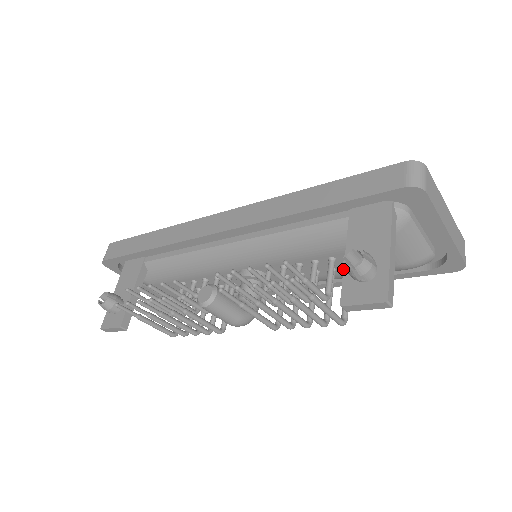
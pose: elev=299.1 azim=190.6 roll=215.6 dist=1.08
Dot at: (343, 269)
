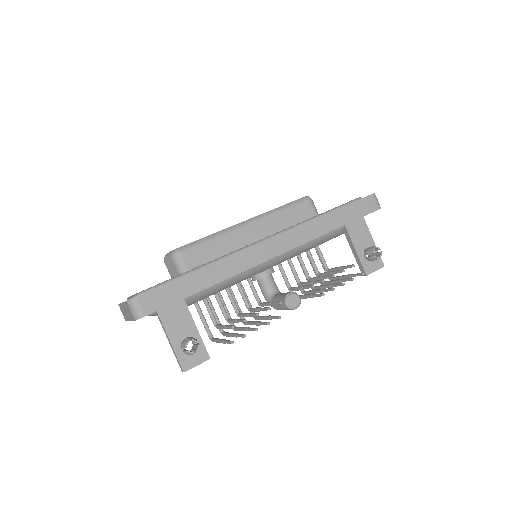
Dot at: (358, 256)
